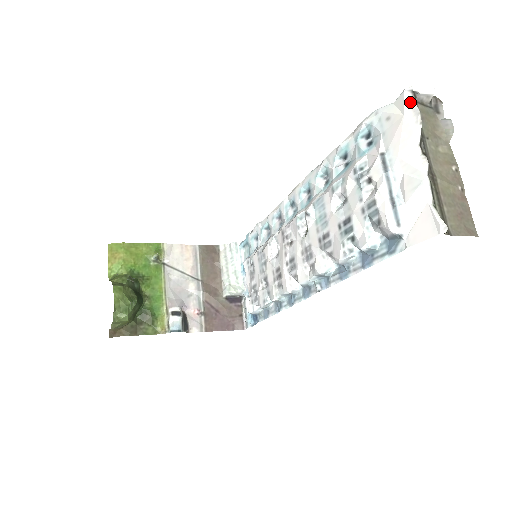
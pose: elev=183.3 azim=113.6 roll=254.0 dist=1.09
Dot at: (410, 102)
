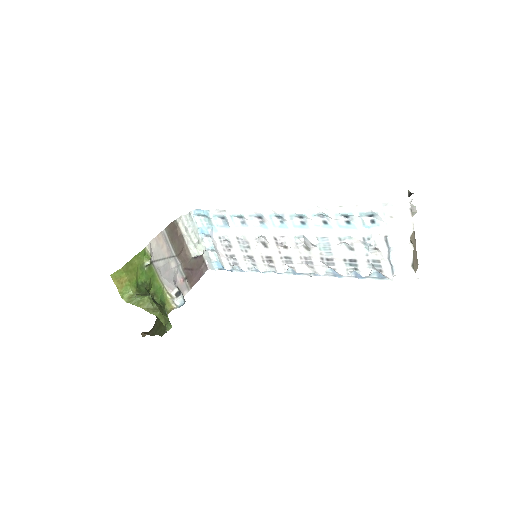
Dot at: (409, 216)
